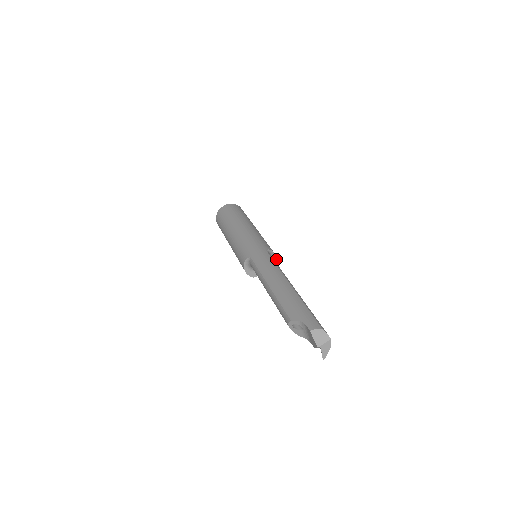
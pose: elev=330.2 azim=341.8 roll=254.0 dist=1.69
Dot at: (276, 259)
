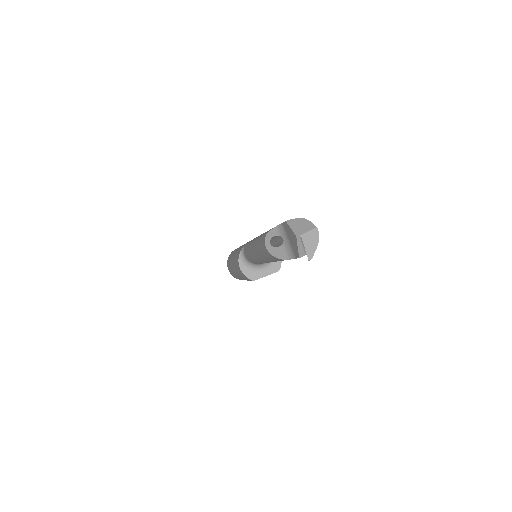
Dot at: occluded
